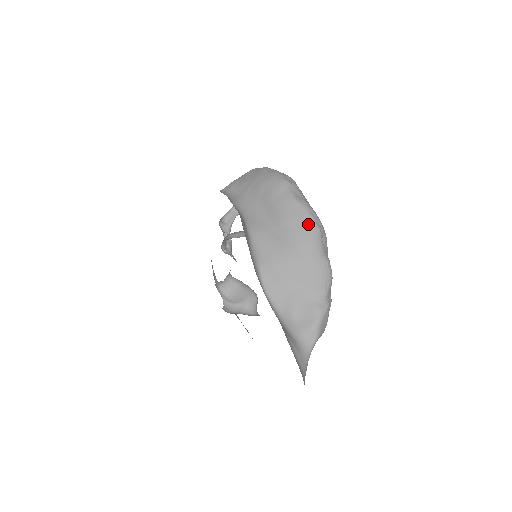
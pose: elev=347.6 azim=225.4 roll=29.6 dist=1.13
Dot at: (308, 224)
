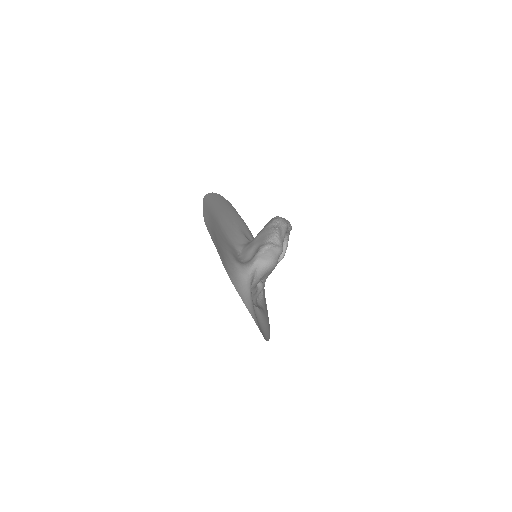
Dot at: (271, 220)
